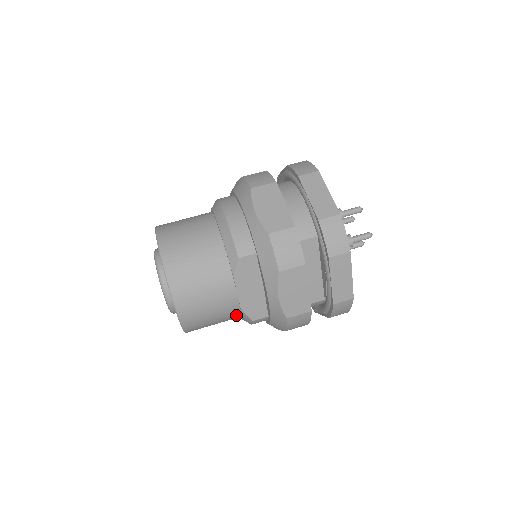
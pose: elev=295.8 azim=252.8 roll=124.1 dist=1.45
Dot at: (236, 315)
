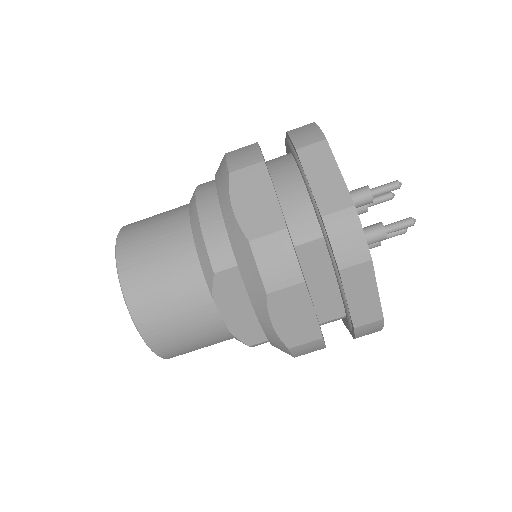
Dot at: (229, 338)
